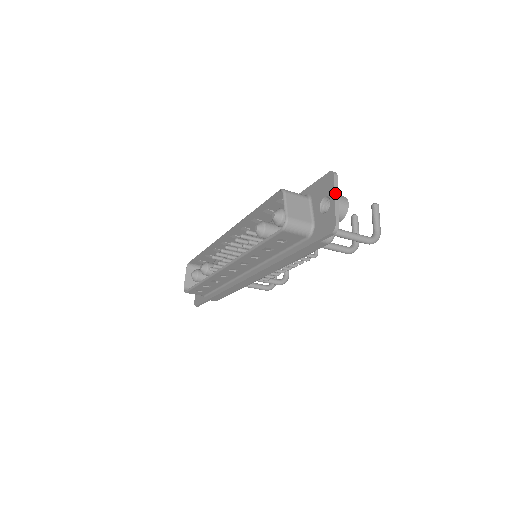
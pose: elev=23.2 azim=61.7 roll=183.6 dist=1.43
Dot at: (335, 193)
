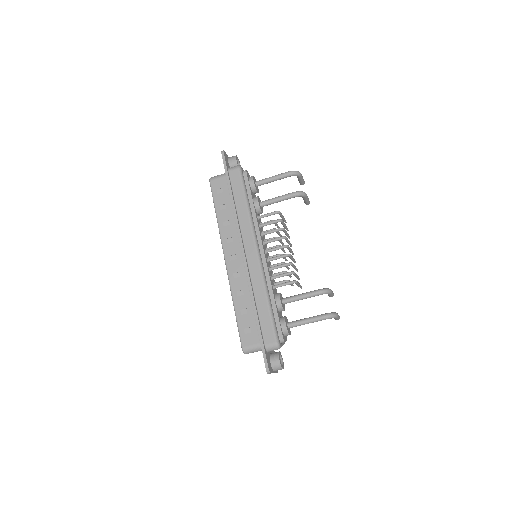
Dot at: occluded
